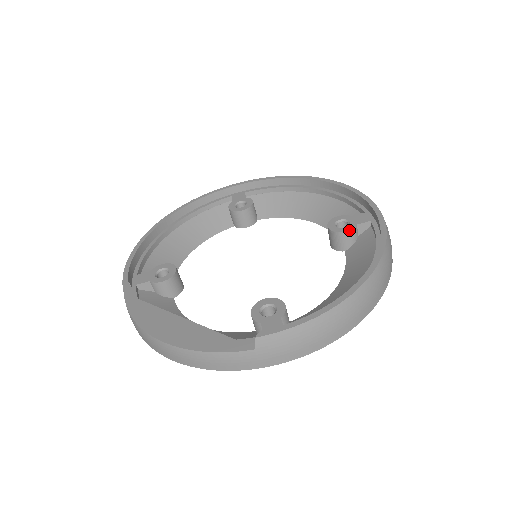
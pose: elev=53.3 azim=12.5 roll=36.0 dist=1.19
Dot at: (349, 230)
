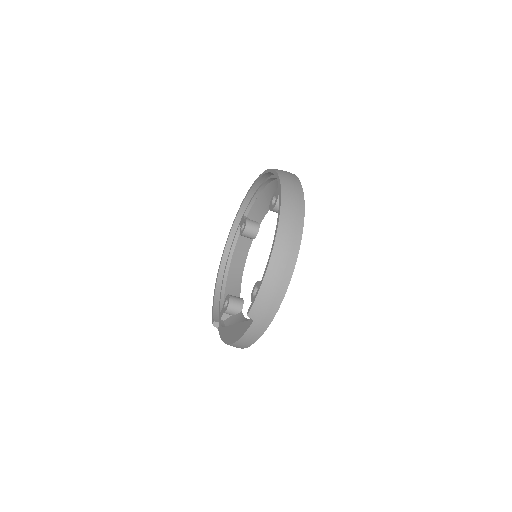
Dot at: (276, 203)
